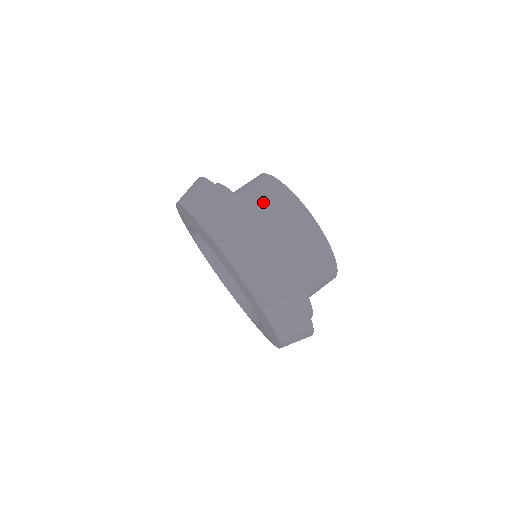
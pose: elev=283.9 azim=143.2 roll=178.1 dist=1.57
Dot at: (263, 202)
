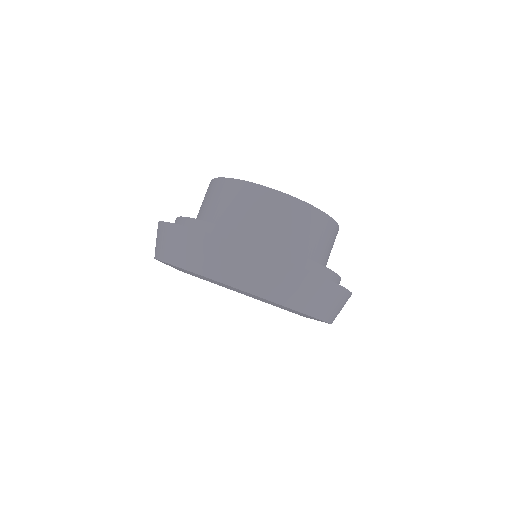
Dot at: (219, 207)
